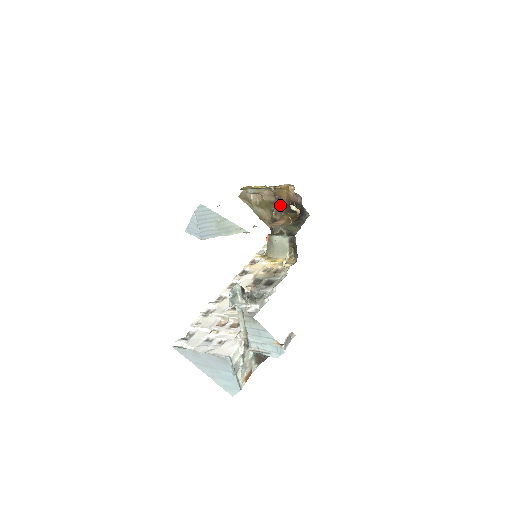
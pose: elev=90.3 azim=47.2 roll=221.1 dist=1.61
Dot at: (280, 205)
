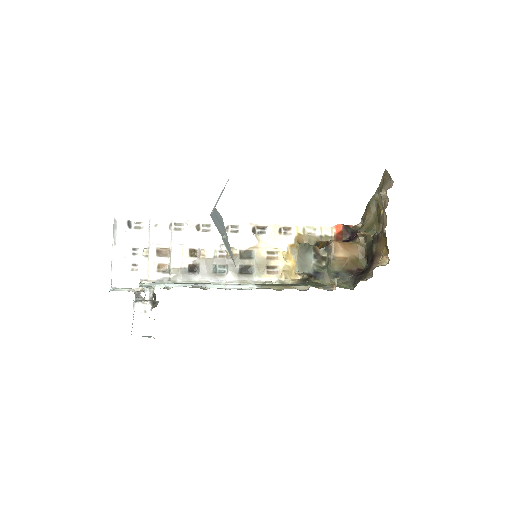
Dot at: (374, 240)
